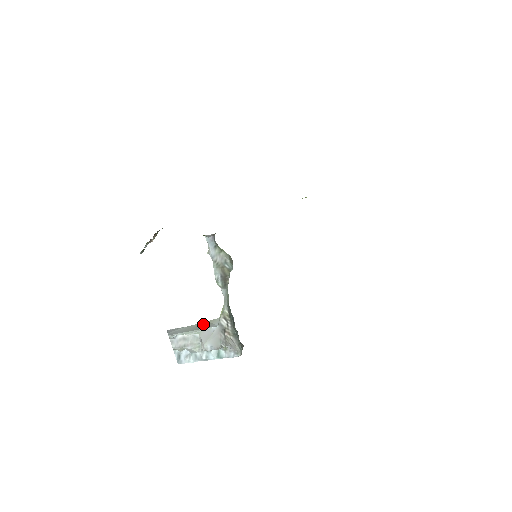
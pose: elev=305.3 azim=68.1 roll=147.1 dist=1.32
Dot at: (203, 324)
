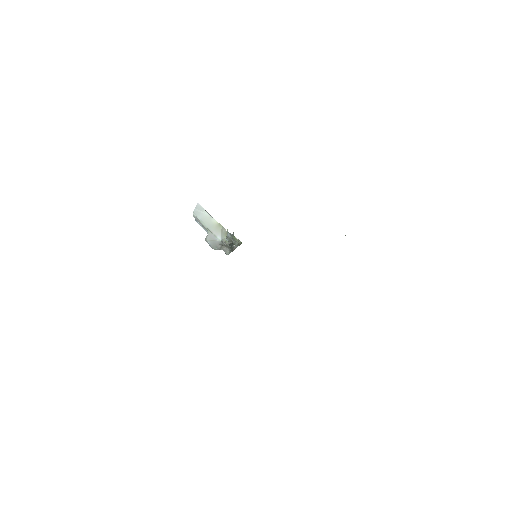
Dot at: (217, 226)
